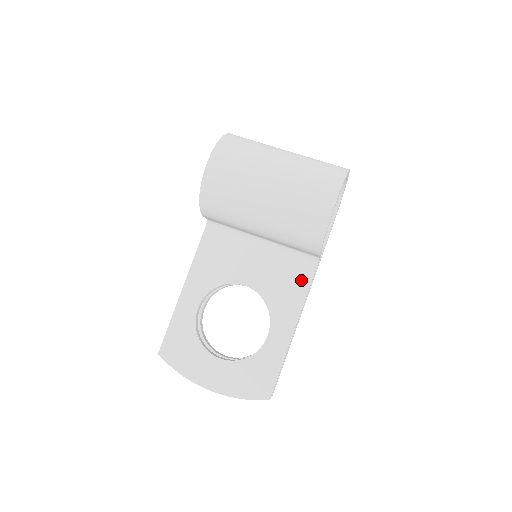
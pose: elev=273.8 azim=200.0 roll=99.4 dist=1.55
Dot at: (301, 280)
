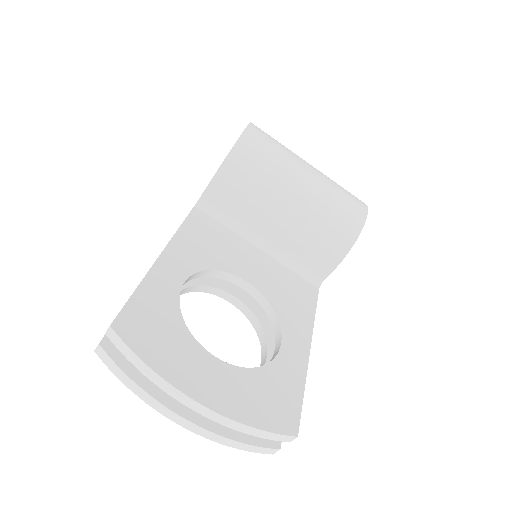
Dot at: (306, 297)
